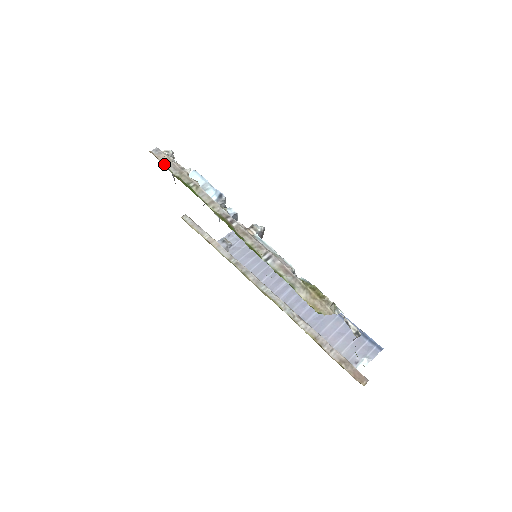
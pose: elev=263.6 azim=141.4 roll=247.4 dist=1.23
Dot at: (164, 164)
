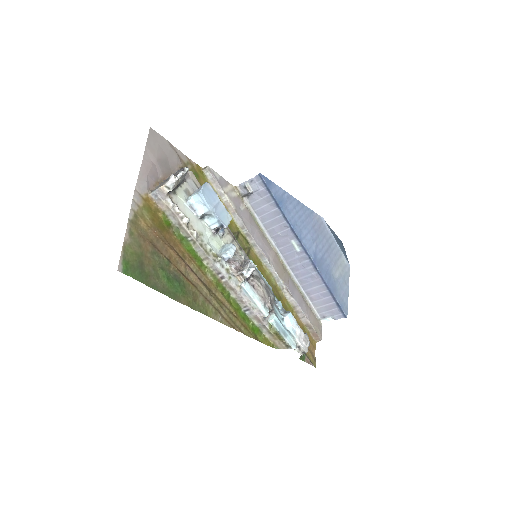
Dot at: (164, 212)
